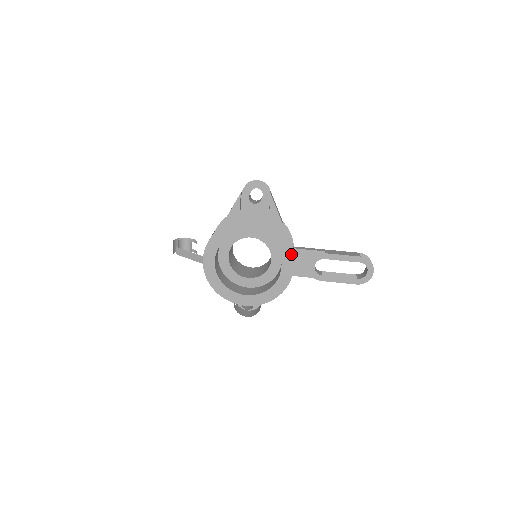
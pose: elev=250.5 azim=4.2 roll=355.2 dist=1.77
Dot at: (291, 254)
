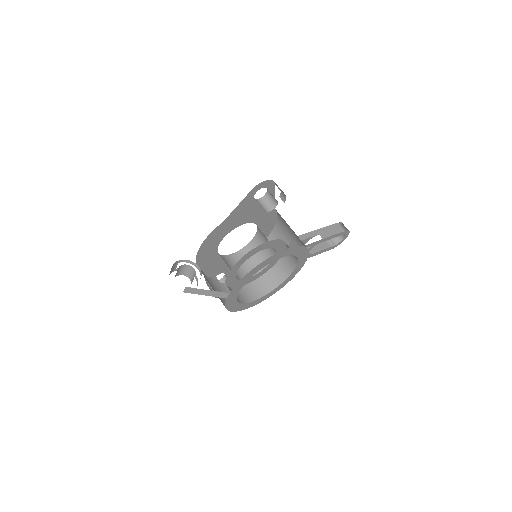
Dot at: occluded
